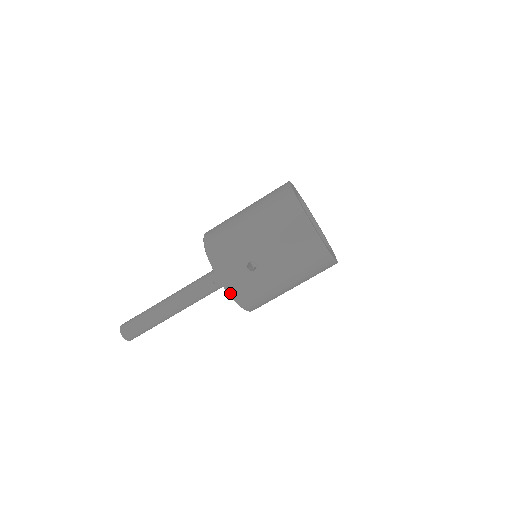
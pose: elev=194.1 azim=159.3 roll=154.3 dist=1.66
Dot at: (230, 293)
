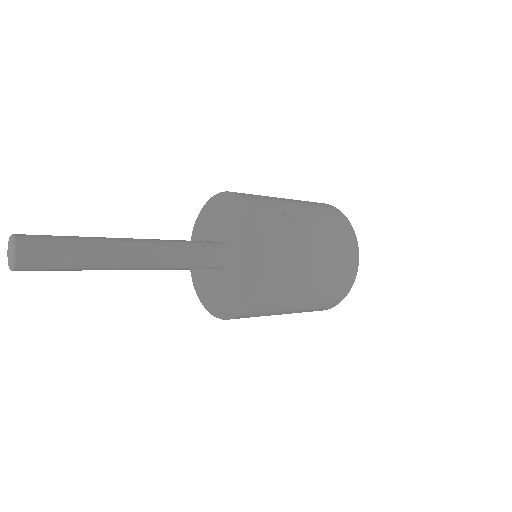
Dot at: (261, 227)
